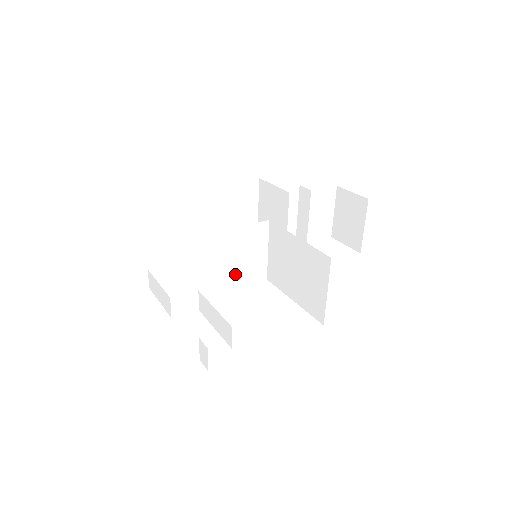
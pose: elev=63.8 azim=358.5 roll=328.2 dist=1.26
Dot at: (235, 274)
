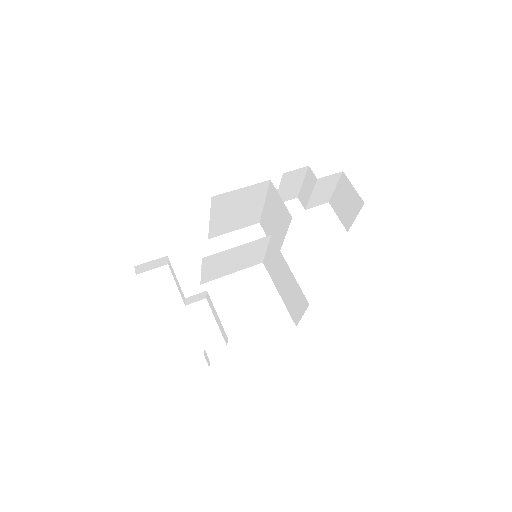
Dot at: (237, 266)
